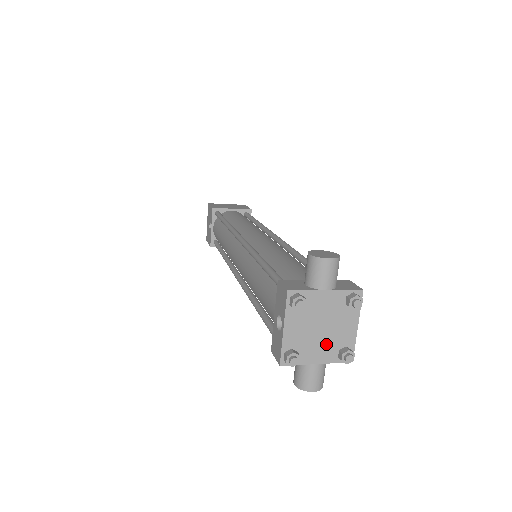
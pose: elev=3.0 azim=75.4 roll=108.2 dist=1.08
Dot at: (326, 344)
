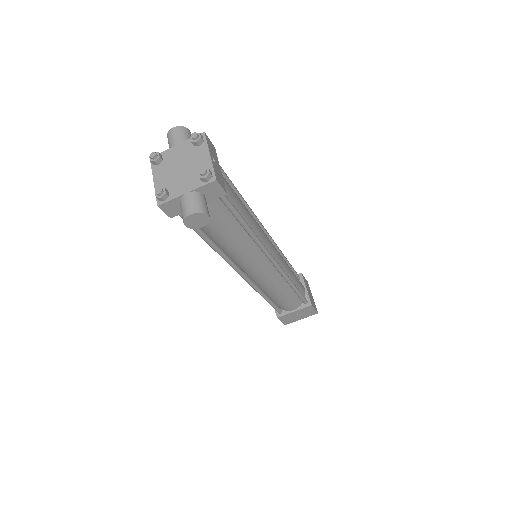
Dot at: (189, 177)
